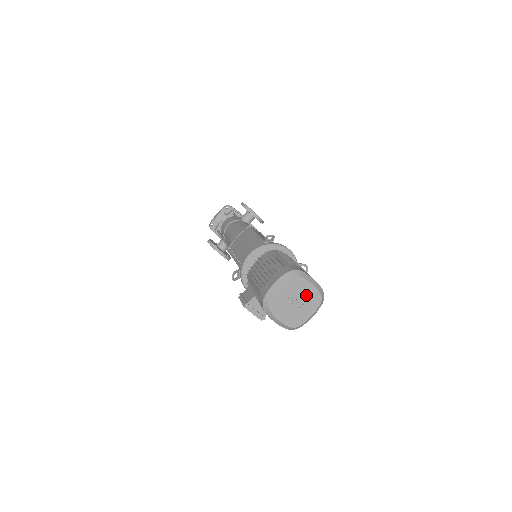
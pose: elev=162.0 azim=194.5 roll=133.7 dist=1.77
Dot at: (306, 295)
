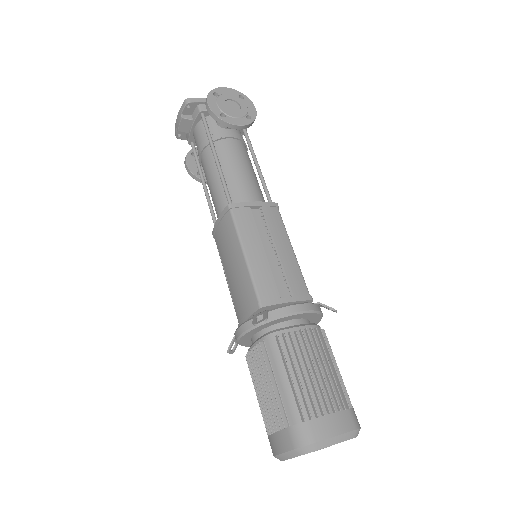
Dot at: occluded
